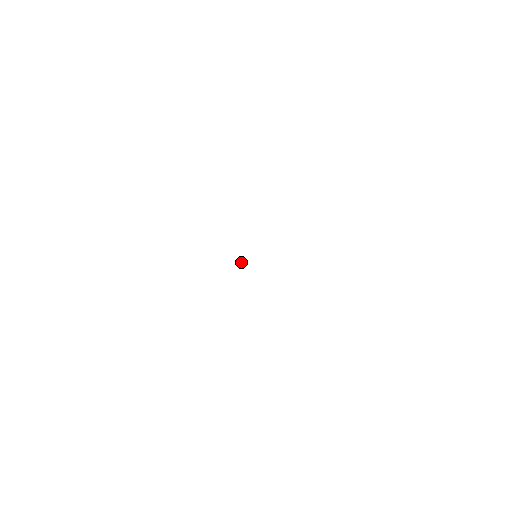
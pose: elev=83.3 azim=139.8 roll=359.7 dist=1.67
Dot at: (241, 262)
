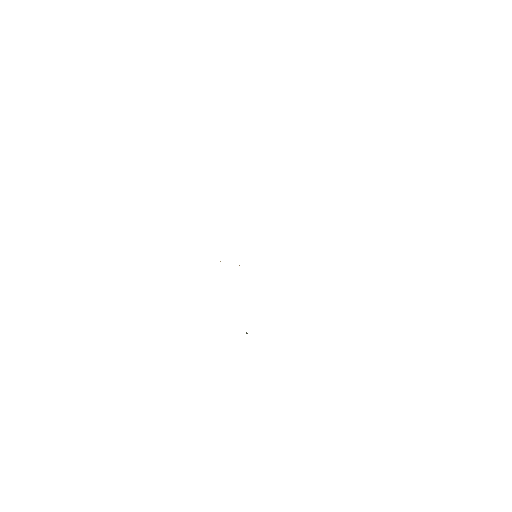
Dot at: occluded
